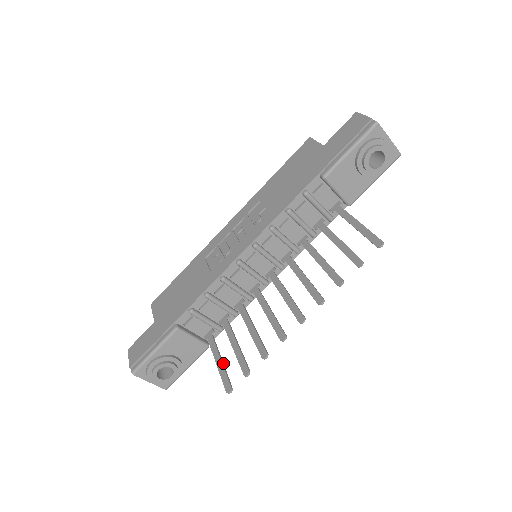
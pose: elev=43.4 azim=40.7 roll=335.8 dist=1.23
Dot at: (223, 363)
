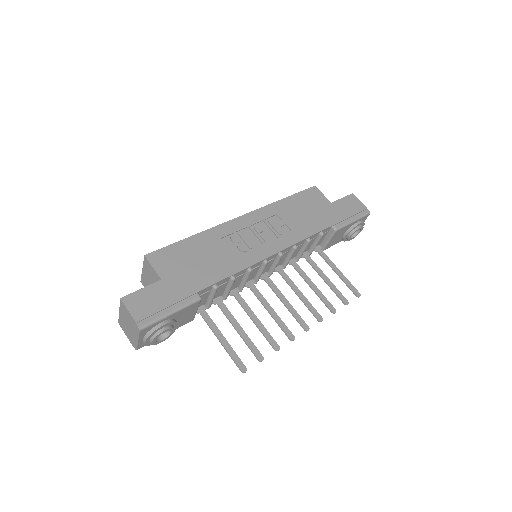
Dot at: (228, 343)
